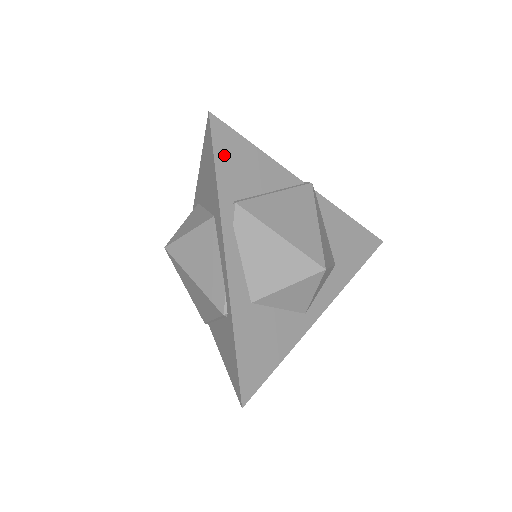
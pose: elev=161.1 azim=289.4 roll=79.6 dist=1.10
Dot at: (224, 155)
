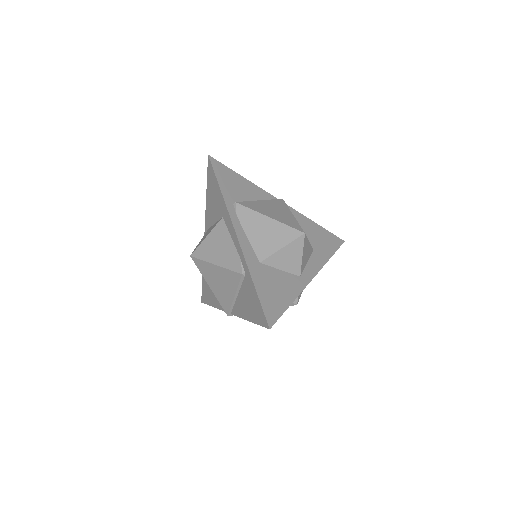
Dot at: (222, 178)
